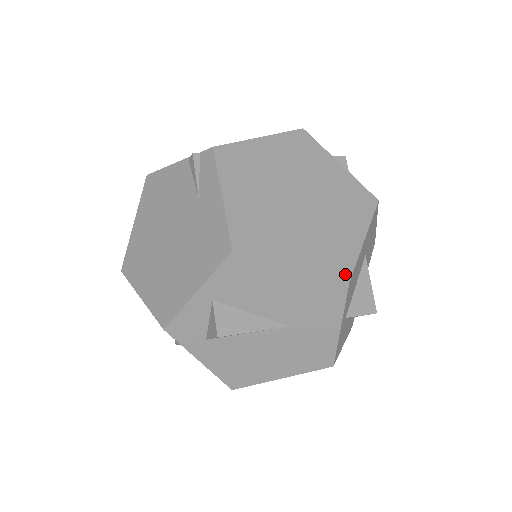
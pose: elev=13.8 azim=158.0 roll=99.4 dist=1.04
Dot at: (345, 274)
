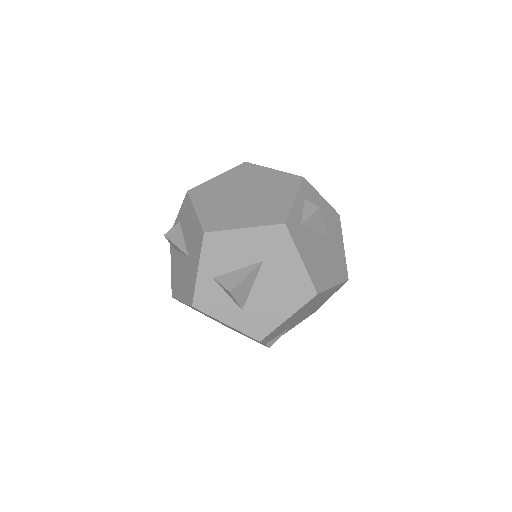
Dot at: (208, 229)
